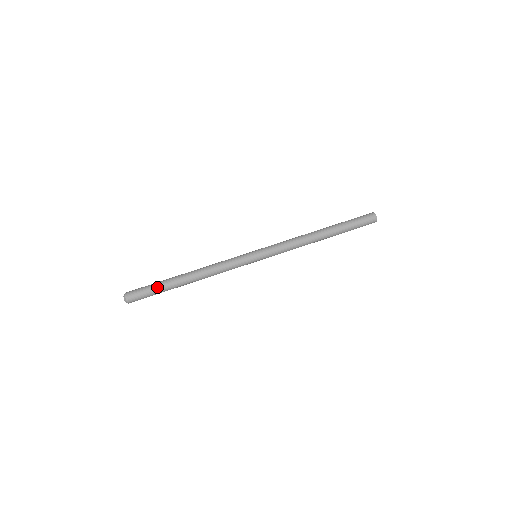
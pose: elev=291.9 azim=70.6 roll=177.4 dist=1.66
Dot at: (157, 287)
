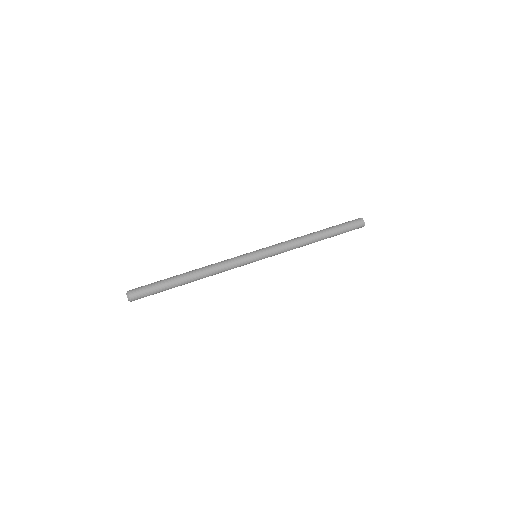
Dot at: (159, 281)
